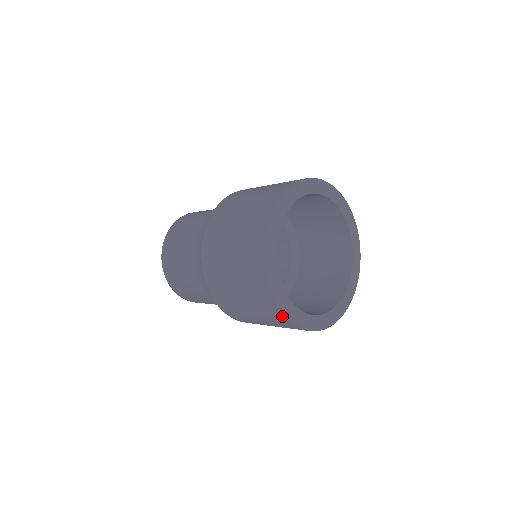
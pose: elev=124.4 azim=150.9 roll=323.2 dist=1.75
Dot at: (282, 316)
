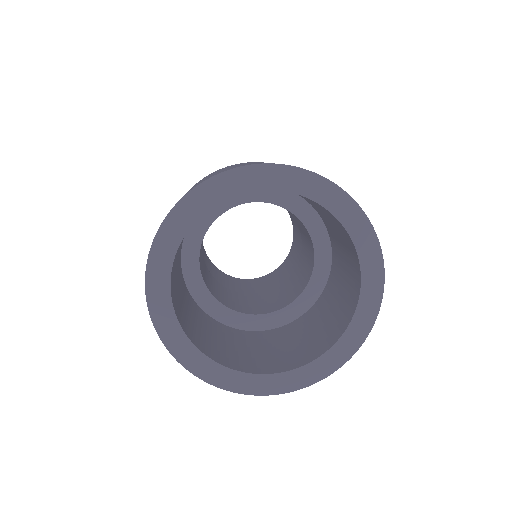
Dot at: (214, 383)
